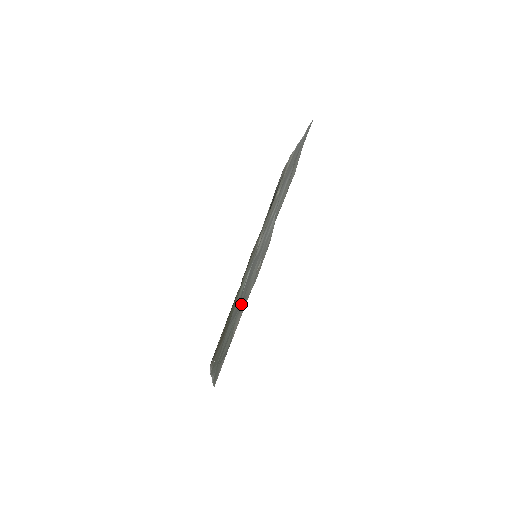
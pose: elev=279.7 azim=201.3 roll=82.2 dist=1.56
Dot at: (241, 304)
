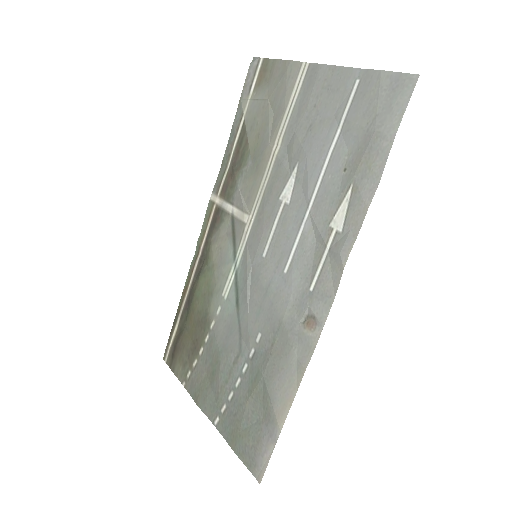
Dot at: (270, 361)
